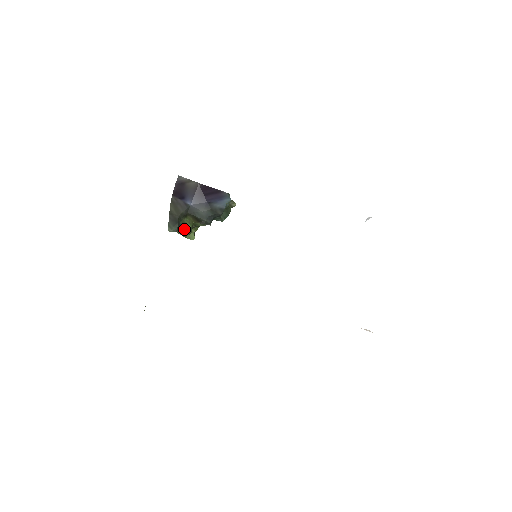
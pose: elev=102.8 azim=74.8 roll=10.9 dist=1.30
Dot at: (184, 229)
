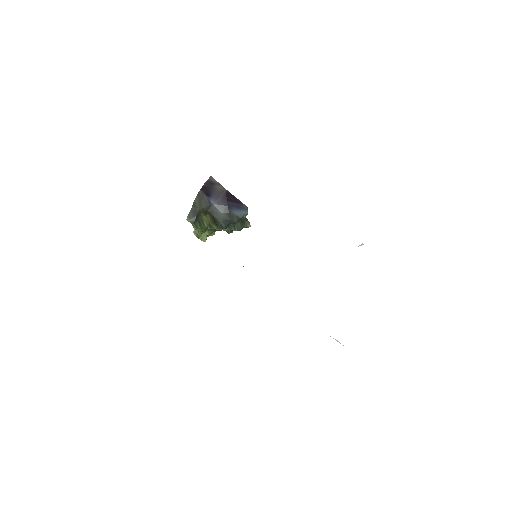
Dot at: (200, 225)
